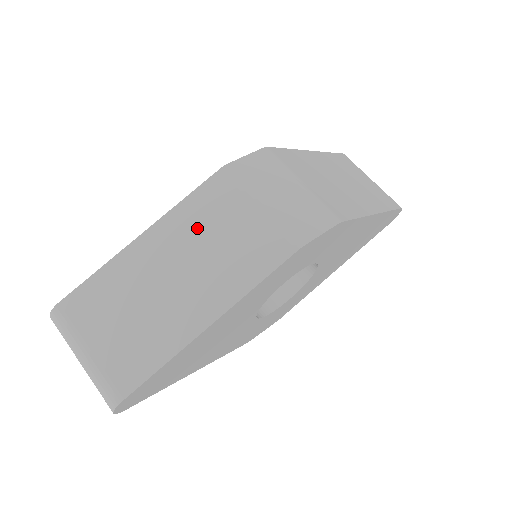
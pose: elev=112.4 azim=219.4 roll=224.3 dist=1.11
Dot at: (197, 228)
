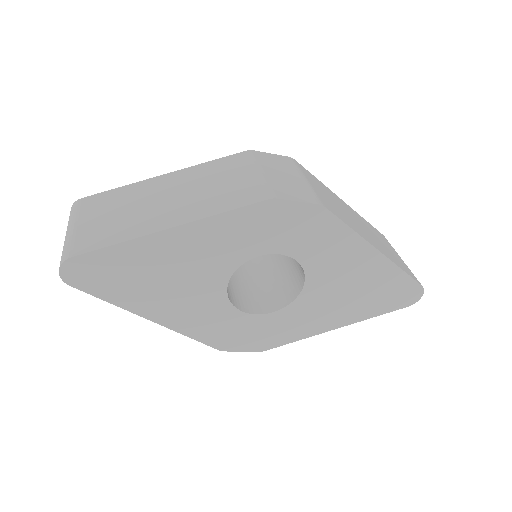
Dot at: (205, 176)
